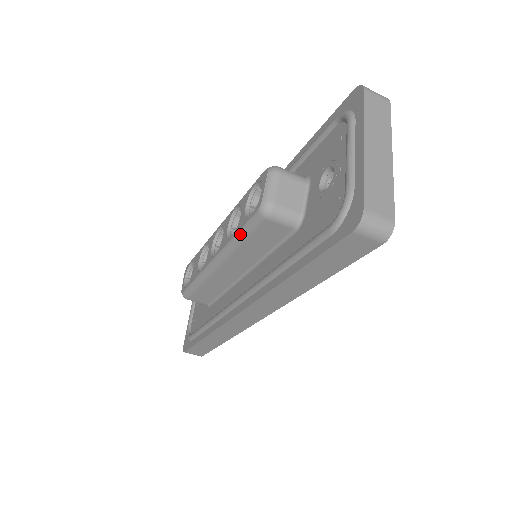
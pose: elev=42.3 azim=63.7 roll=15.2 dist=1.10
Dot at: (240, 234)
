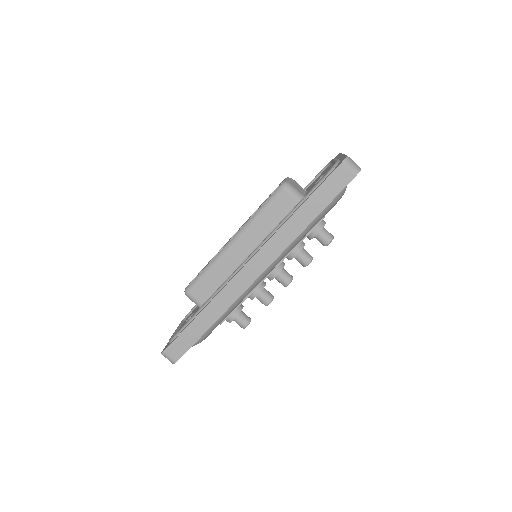
Dot at: (262, 207)
